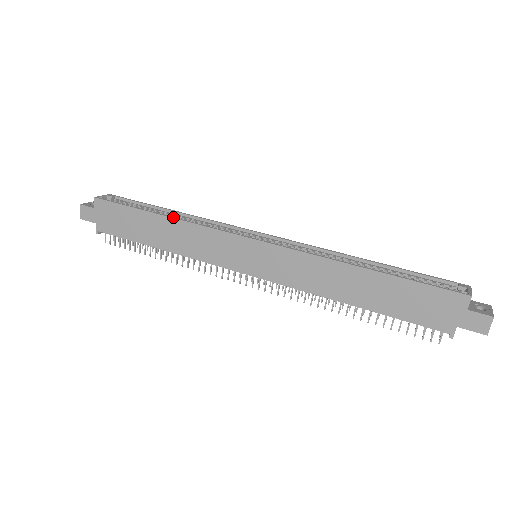
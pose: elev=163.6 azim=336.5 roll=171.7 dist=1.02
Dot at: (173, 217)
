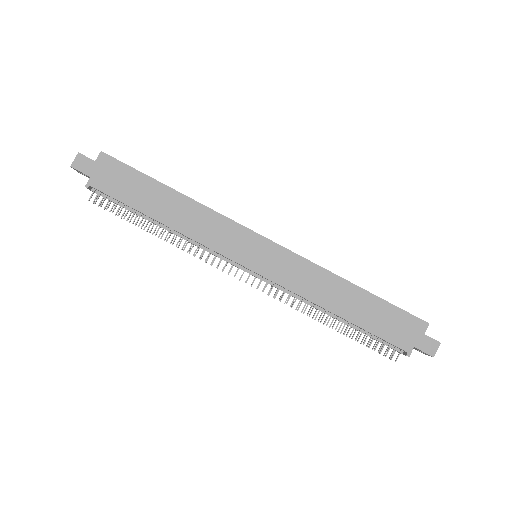
Dot at: occluded
